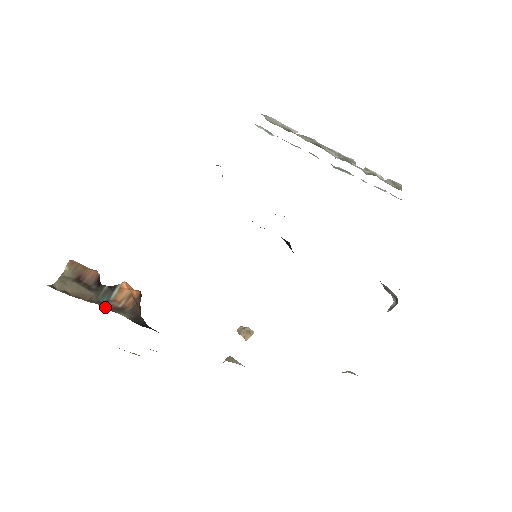
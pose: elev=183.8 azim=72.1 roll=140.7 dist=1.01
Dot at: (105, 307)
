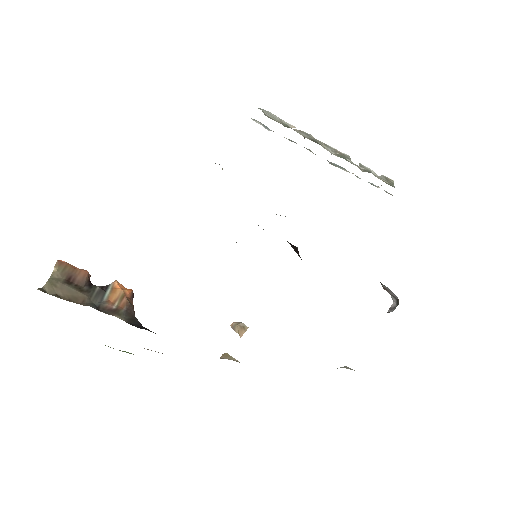
Dot at: (99, 309)
